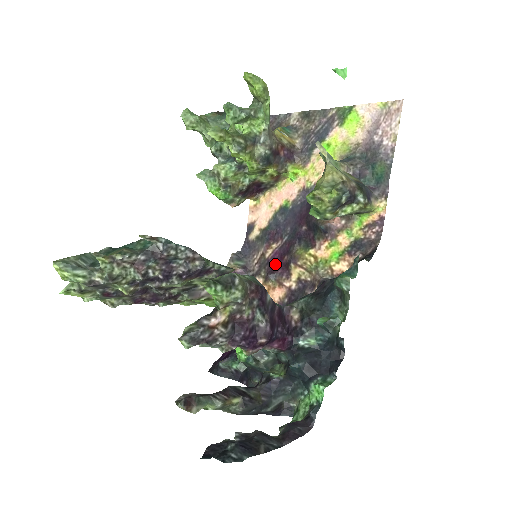
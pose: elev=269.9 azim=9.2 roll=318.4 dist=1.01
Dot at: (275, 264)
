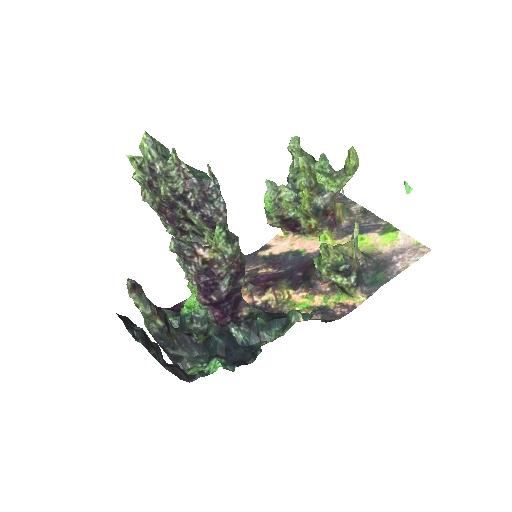
Dot at: (260, 280)
